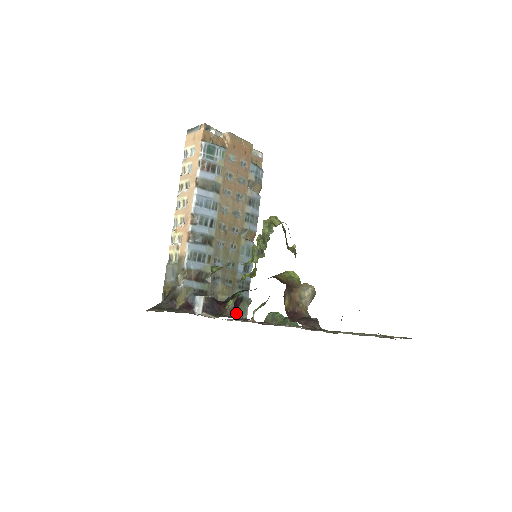
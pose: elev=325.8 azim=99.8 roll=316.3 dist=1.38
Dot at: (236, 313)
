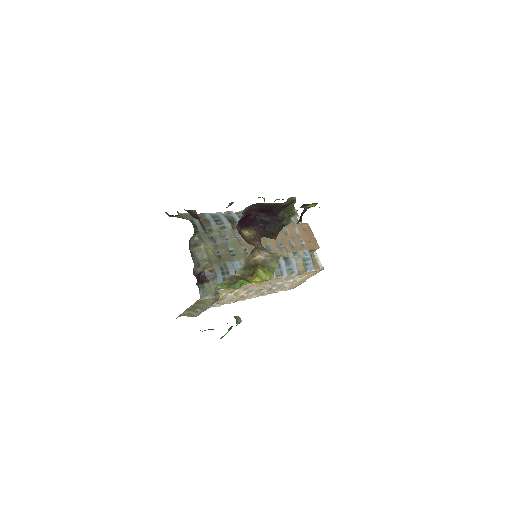
Dot at: (198, 280)
